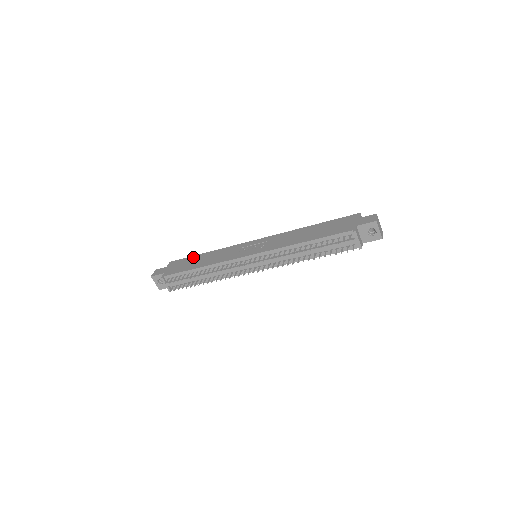
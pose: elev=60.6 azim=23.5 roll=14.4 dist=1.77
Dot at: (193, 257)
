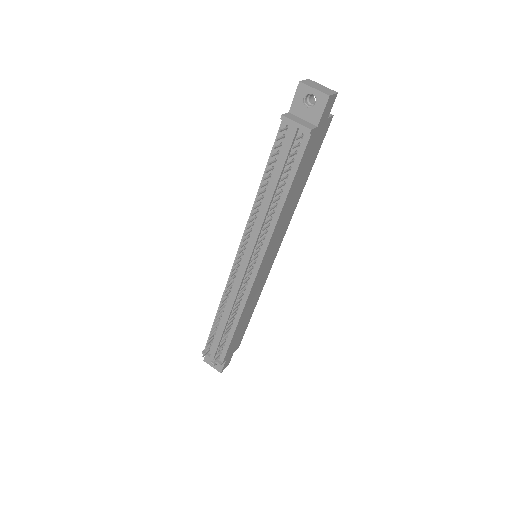
Dot at: occluded
